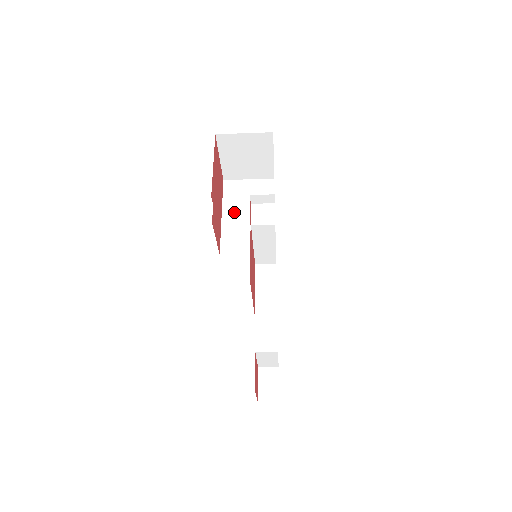
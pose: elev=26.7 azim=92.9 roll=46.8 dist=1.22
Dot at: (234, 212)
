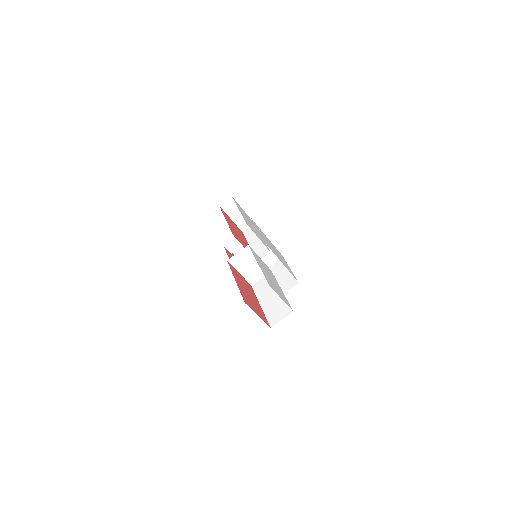
Dot at: occluded
